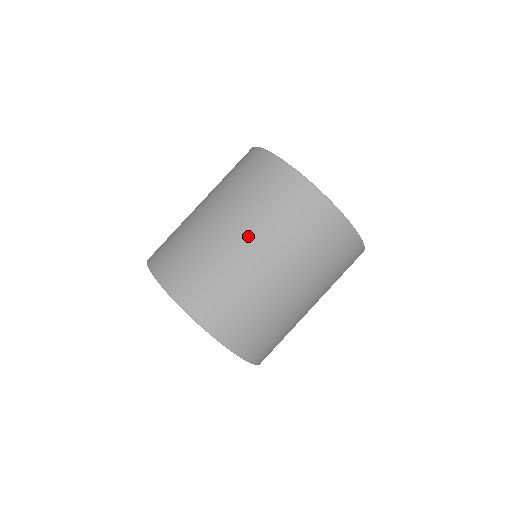
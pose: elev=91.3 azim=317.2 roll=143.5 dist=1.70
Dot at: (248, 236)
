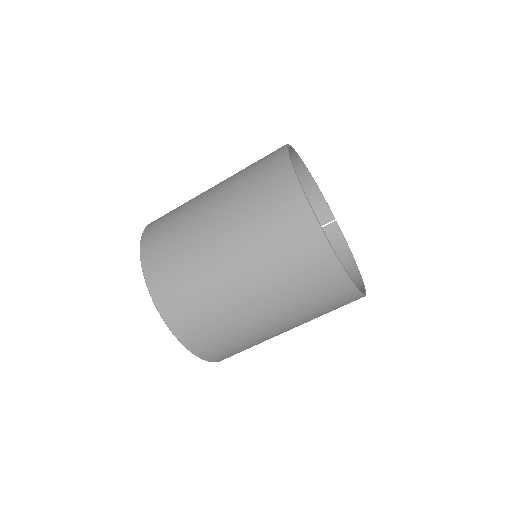
Dot at: (272, 314)
